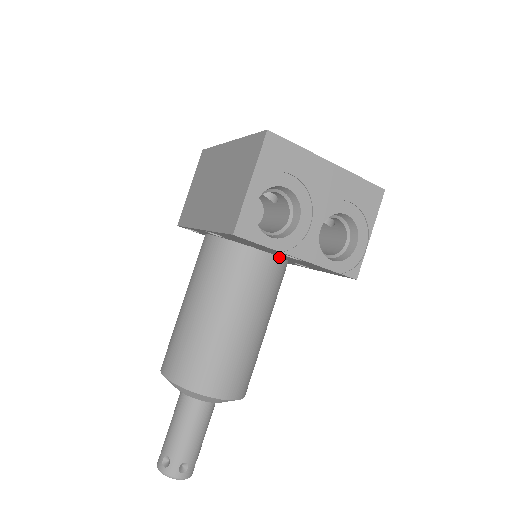
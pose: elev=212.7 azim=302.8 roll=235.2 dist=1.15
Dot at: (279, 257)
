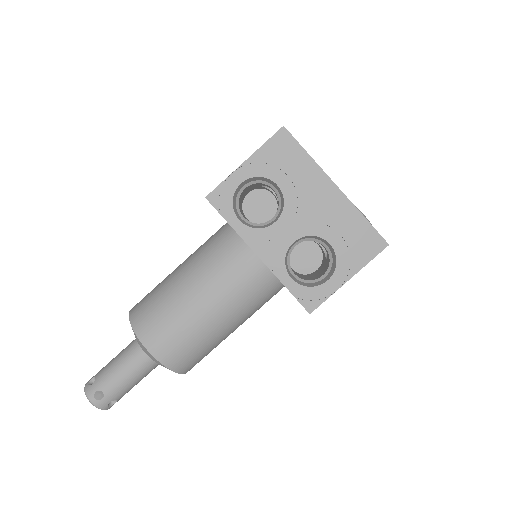
Dot at: occluded
